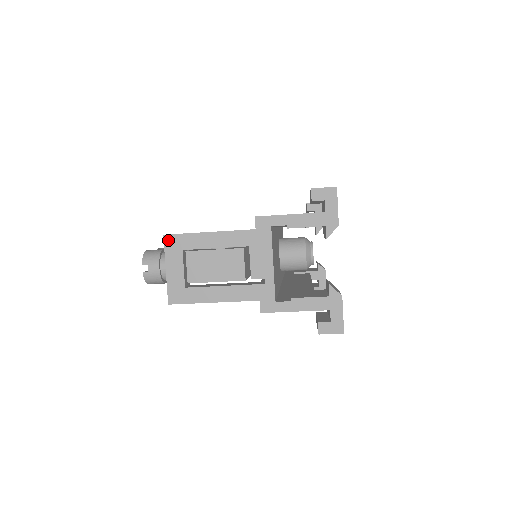
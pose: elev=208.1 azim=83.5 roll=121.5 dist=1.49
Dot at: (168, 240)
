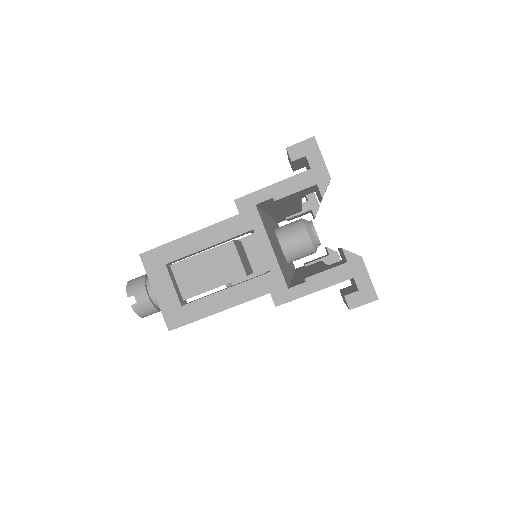
Dot at: (146, 258)
